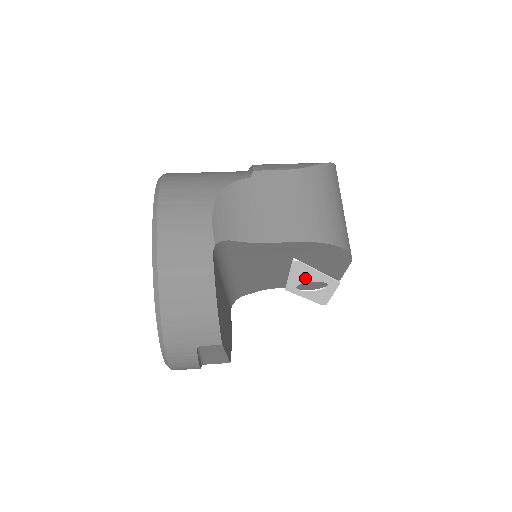
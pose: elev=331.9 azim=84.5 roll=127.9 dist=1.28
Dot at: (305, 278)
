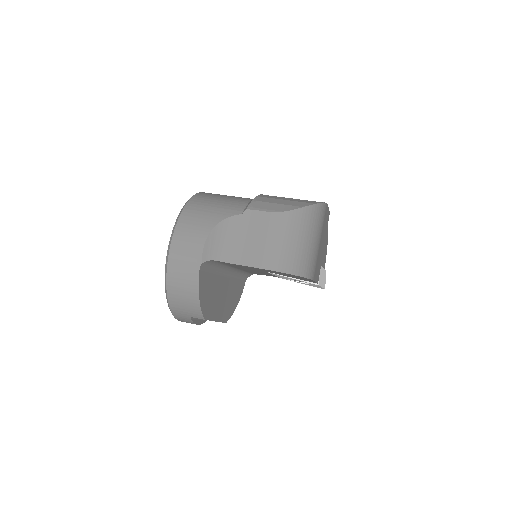
Dot at: occluded
